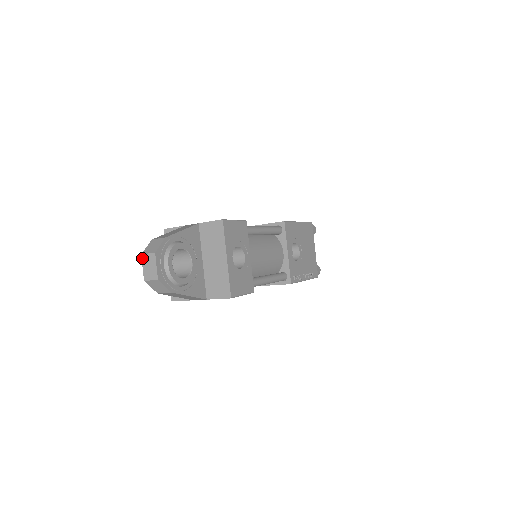
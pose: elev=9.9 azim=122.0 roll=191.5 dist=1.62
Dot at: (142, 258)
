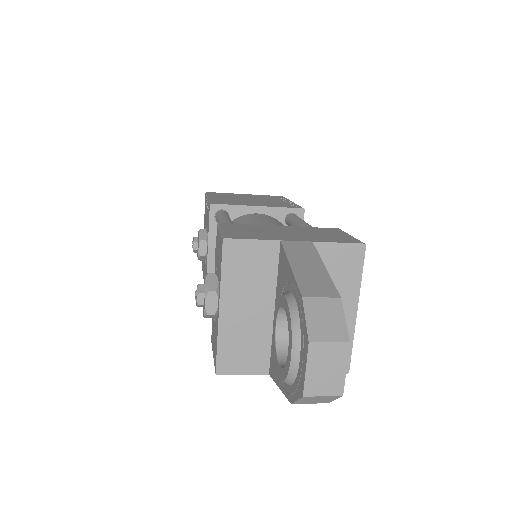
Dot at: (310, 350)
